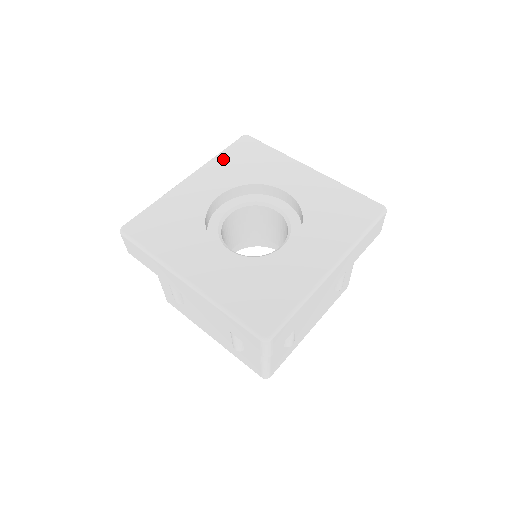
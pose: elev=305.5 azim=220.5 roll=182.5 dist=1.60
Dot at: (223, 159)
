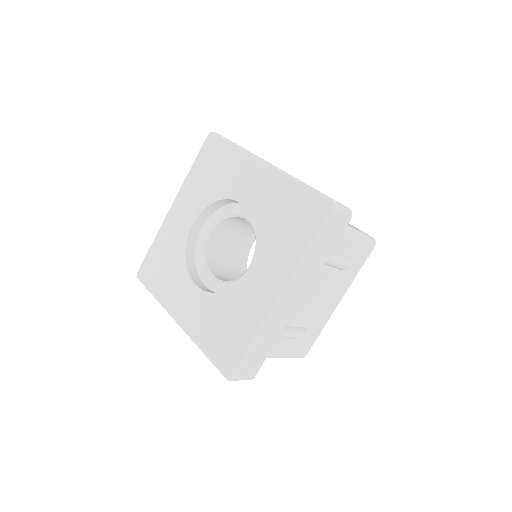
Dot at: (194, 174)
